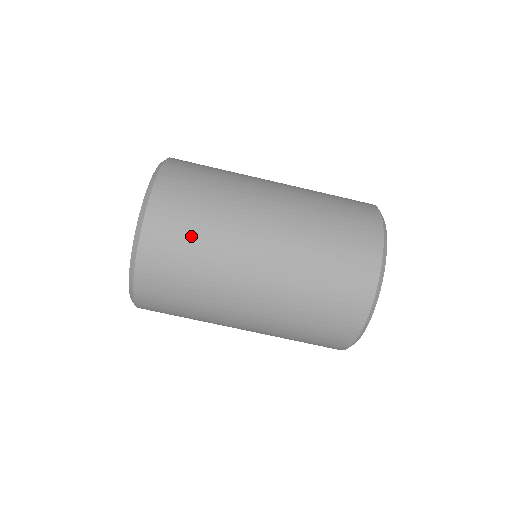
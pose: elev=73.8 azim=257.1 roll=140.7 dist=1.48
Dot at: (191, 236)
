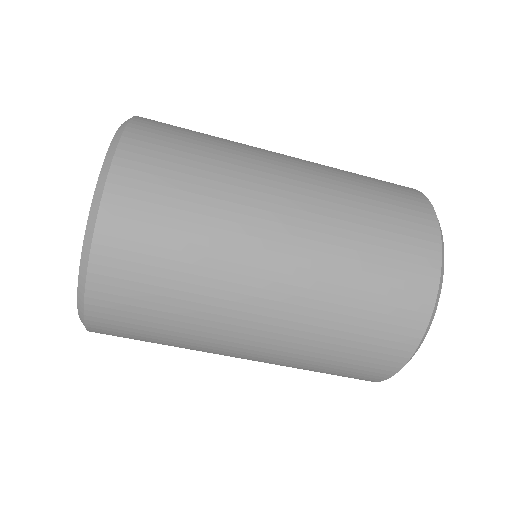
Dot at: (168, 259)
